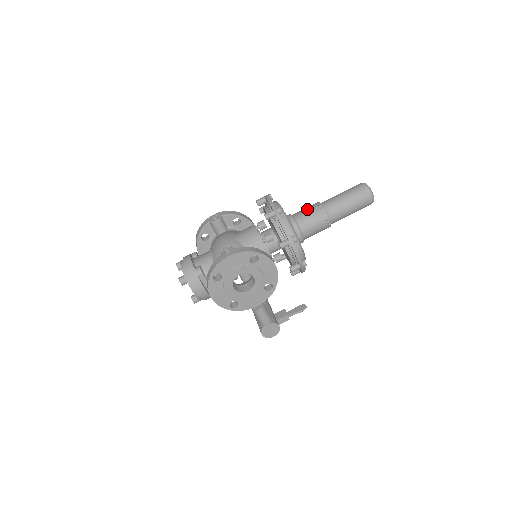
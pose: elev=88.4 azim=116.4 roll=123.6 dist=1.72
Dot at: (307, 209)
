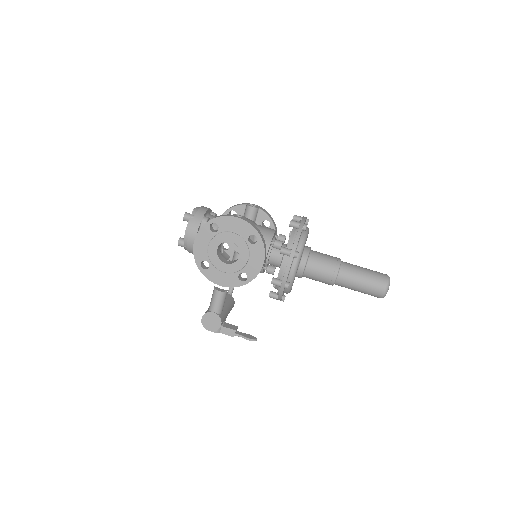
Dot at: occluded
